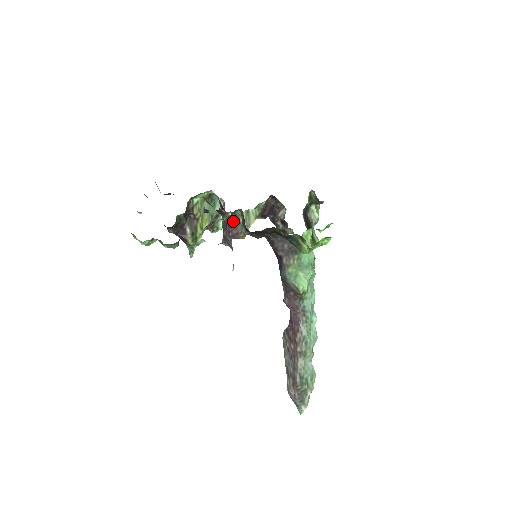
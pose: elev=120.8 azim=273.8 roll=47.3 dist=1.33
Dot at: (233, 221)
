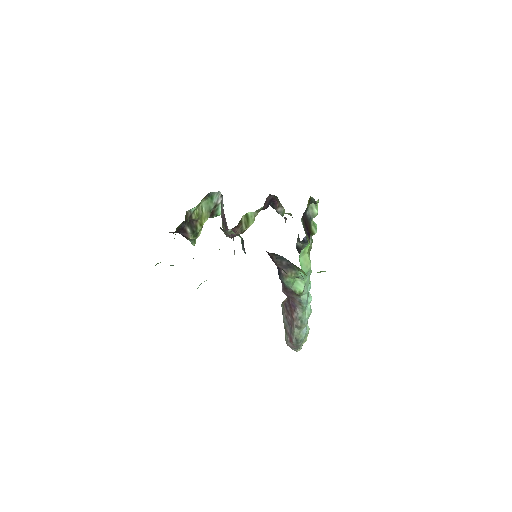
Dot at: occluded
